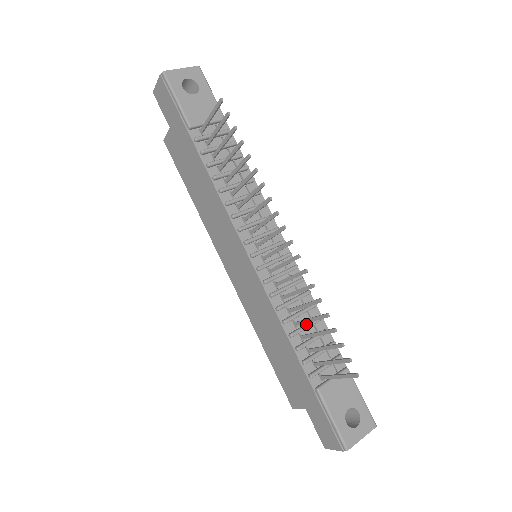
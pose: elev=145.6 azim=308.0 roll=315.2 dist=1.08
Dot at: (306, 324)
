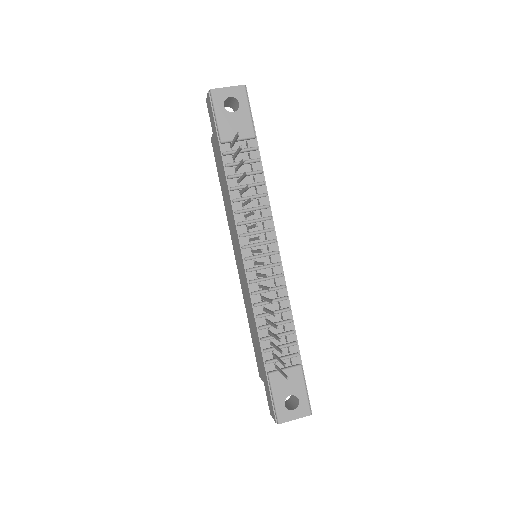
Dot at: (275, 323)
